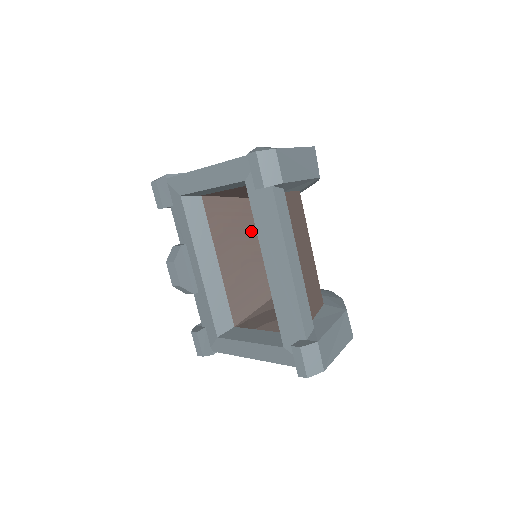
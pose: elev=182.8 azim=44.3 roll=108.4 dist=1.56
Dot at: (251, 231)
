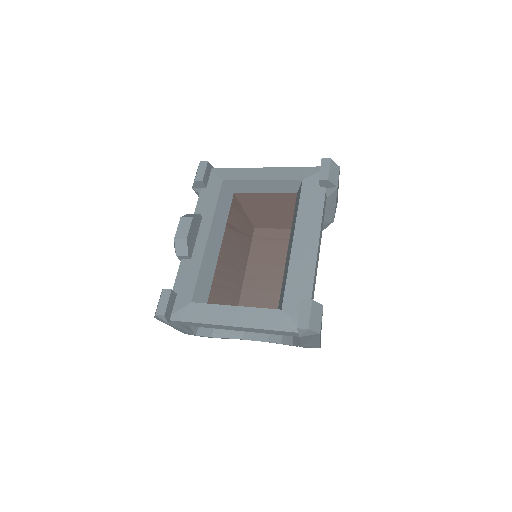
Dot at: (246, 248)
